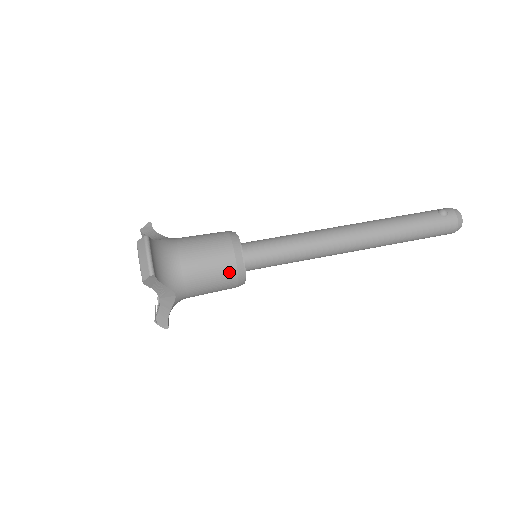
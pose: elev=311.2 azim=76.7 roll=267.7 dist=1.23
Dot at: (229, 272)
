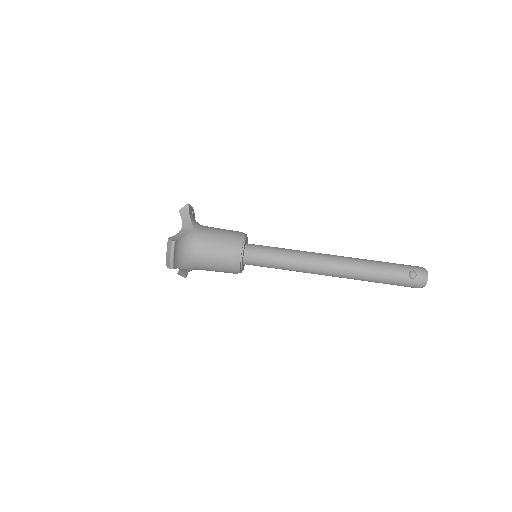
Dot at: (229, 270)
